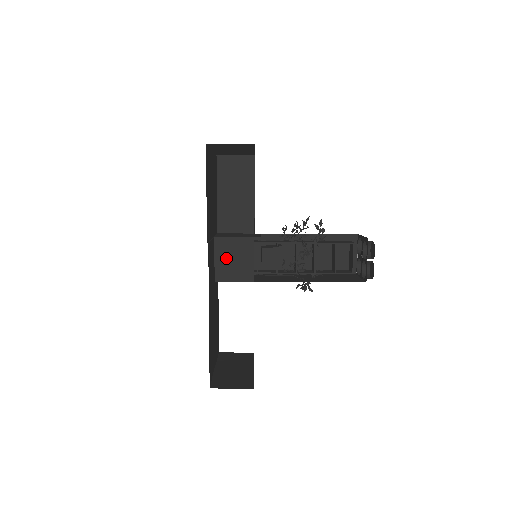
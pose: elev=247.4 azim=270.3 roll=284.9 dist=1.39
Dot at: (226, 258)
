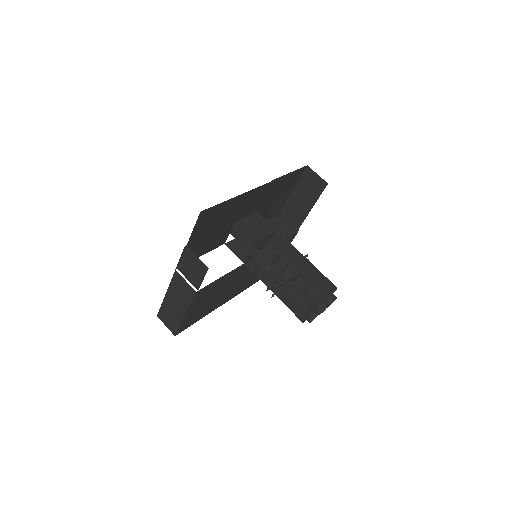
Dot at: (253, 222)
